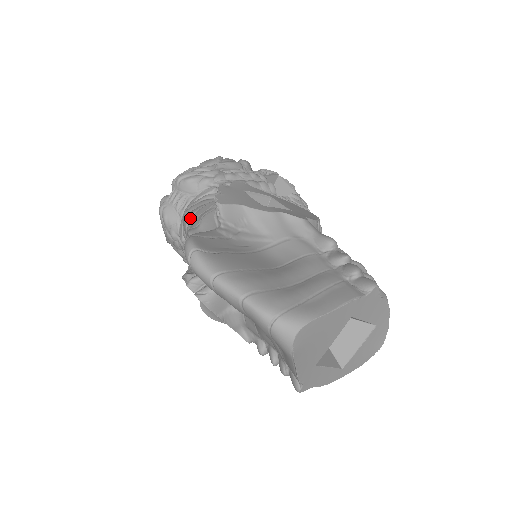
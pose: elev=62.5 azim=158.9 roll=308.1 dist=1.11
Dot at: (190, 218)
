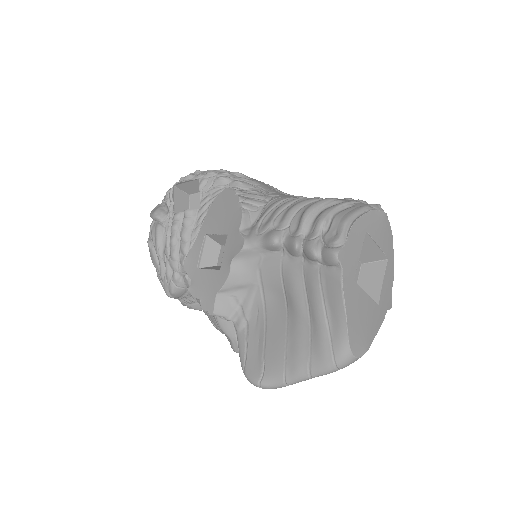
Dot at: (216, 327)
